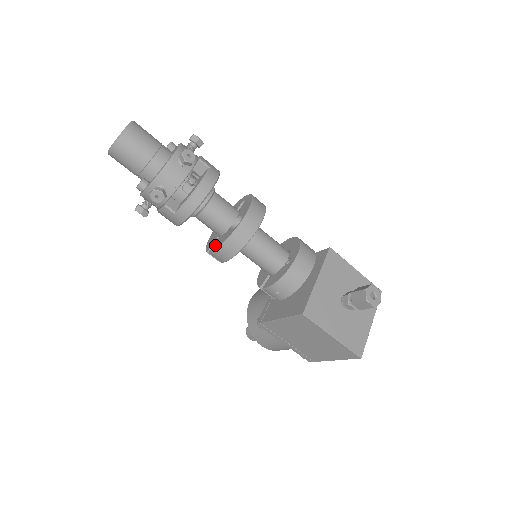
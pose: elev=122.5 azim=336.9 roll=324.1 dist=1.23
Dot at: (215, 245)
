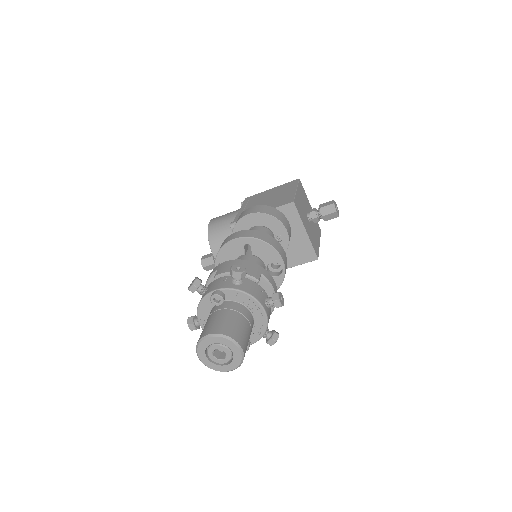
Dot at: occluded
